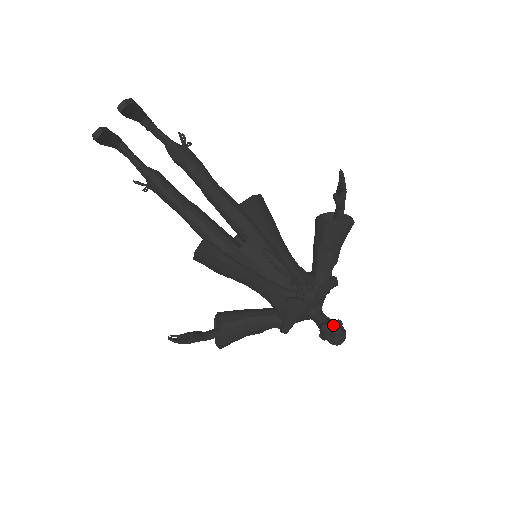
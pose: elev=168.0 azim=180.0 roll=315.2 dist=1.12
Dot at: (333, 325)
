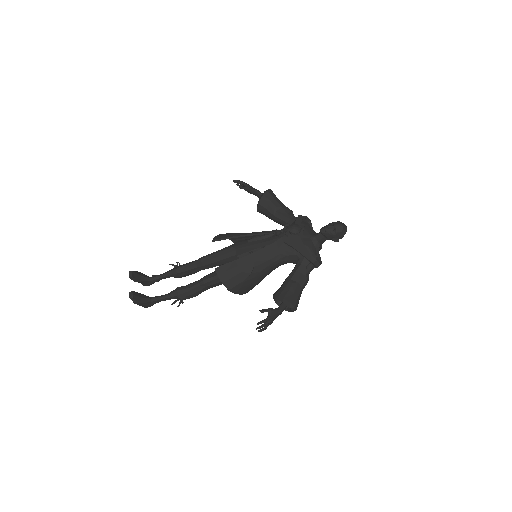
Dot at: (326, 226)
